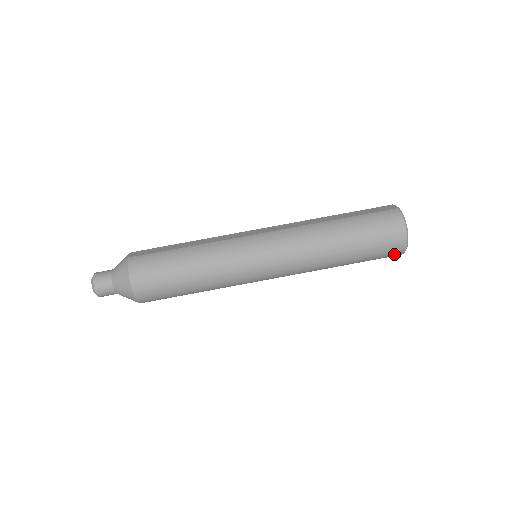
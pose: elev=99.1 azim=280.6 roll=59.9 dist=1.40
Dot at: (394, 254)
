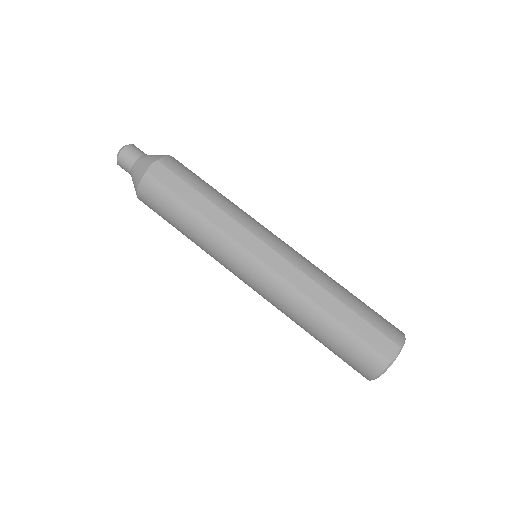
Dot at: occluded
